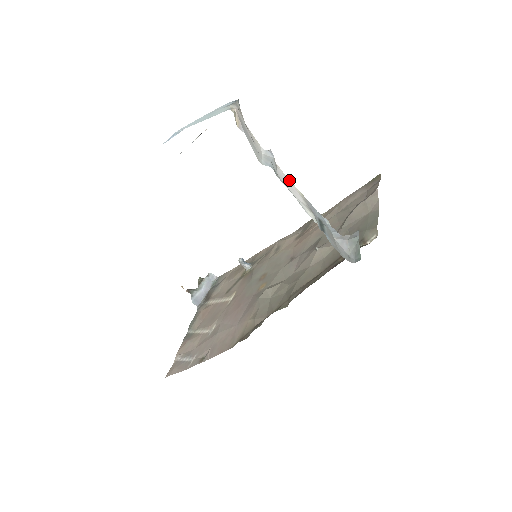
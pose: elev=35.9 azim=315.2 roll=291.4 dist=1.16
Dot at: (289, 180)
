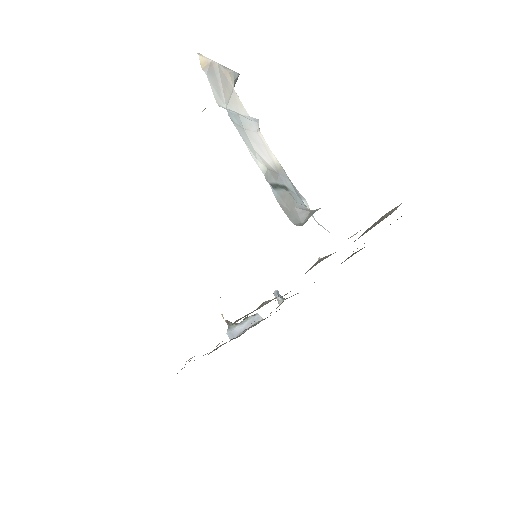
Dot at: (270, 150)
